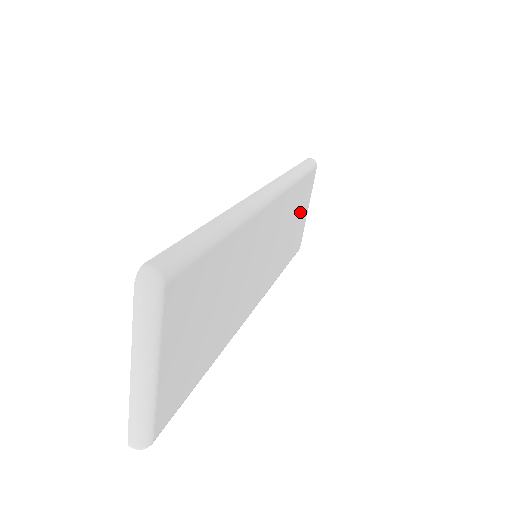
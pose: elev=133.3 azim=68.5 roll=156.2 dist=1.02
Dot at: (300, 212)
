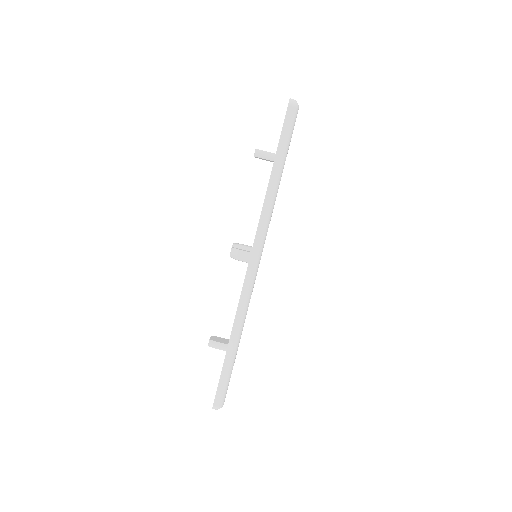
Dot at: occluded
